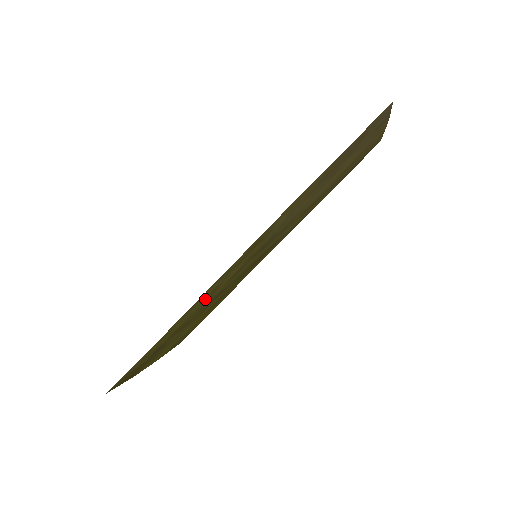
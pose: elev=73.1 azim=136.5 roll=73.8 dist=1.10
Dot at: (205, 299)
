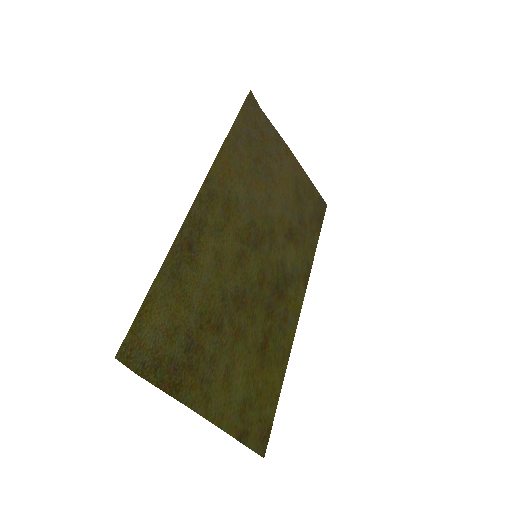
Dot at: (213, 269)
